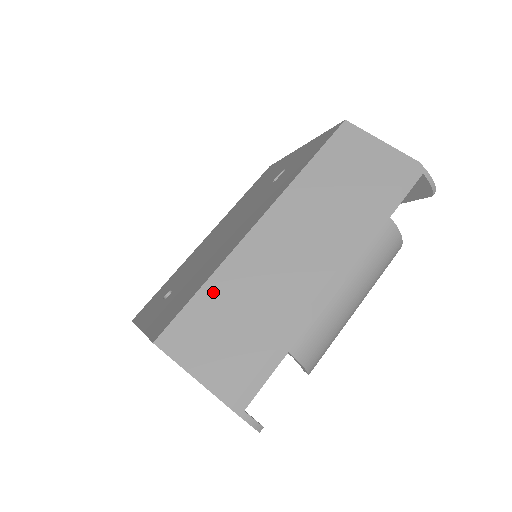
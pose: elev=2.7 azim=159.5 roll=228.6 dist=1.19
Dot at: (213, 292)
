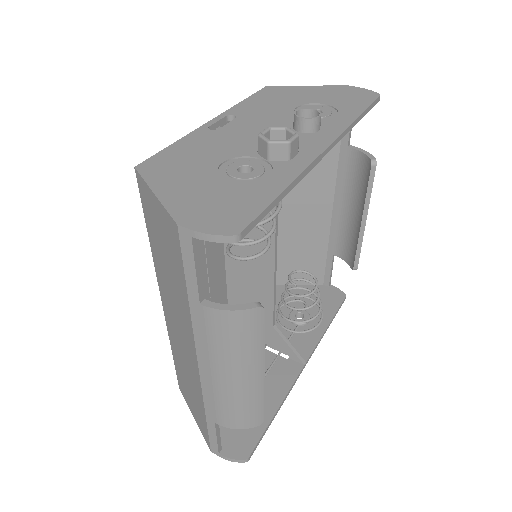
Dot at: (176, 361)
